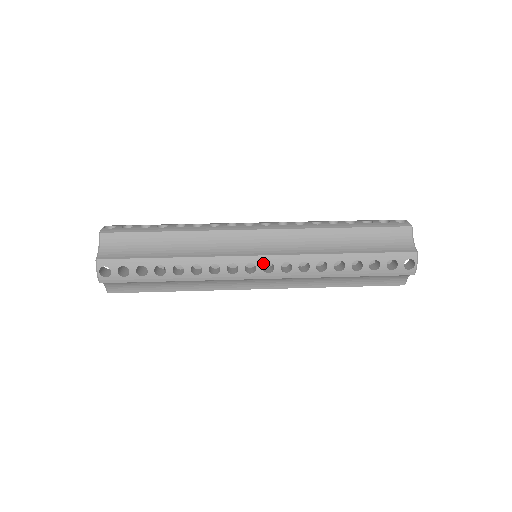
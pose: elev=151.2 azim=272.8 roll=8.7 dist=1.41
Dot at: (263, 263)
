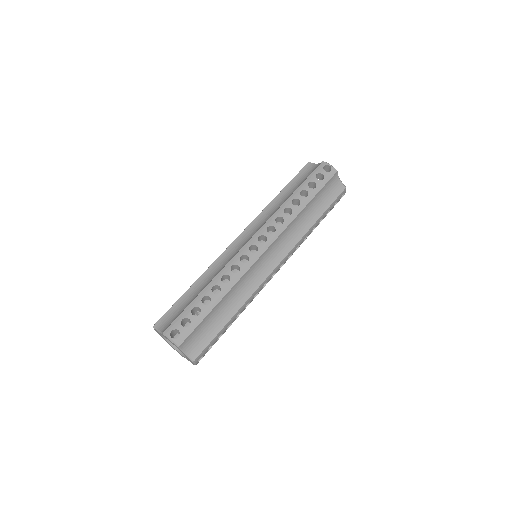
Dot at: (279, 267)
